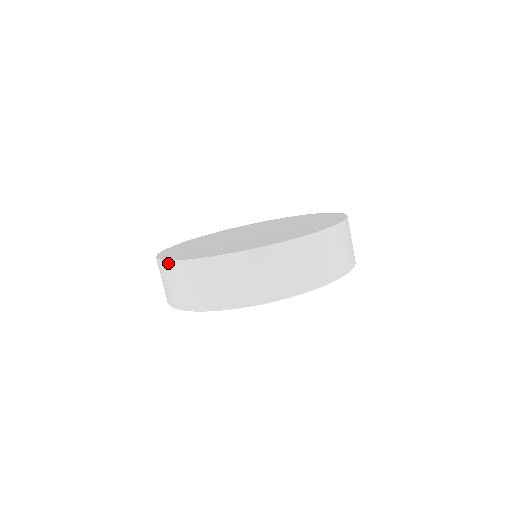
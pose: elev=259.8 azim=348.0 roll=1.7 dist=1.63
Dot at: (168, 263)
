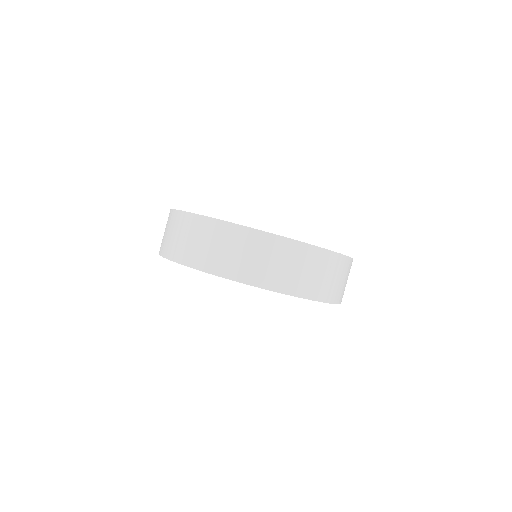
Dot at: (212, 220)
